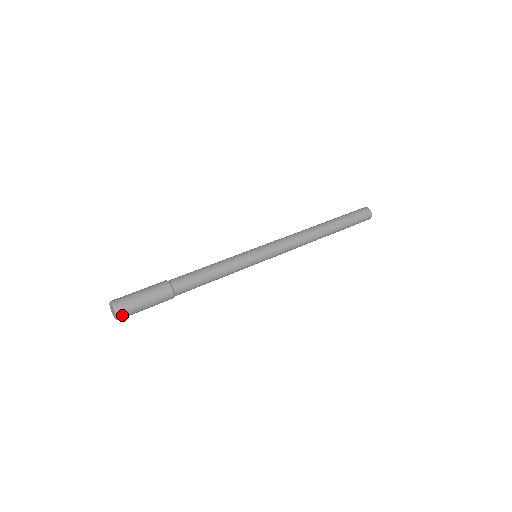
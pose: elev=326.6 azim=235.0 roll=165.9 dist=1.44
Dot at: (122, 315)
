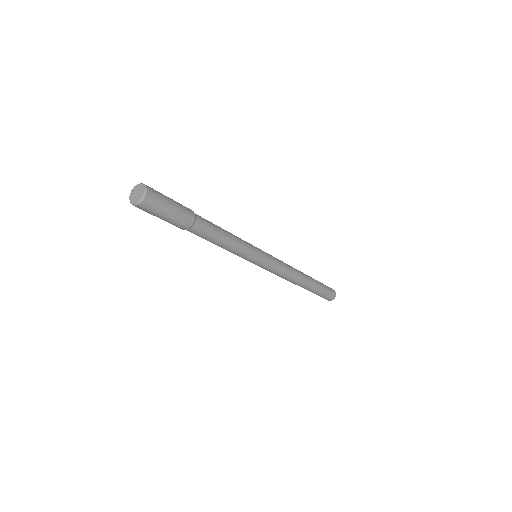
Dot at: (144, 204)
